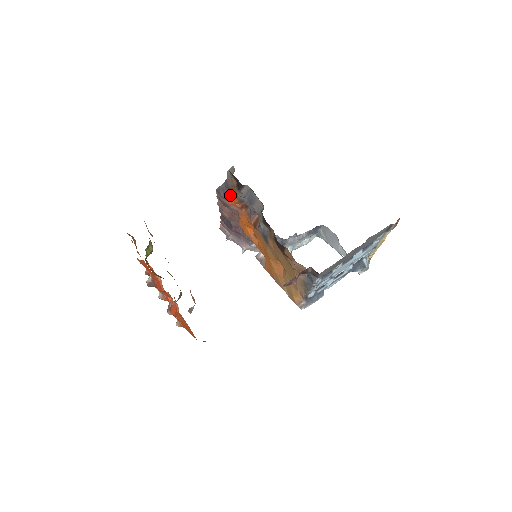
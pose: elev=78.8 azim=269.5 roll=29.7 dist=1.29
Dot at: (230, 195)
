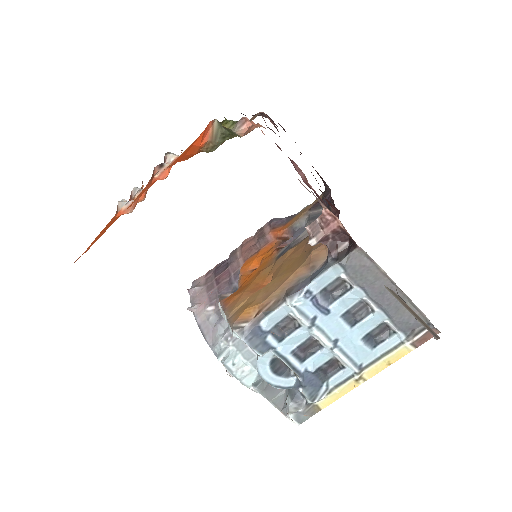
Dot at: (282, 225)
